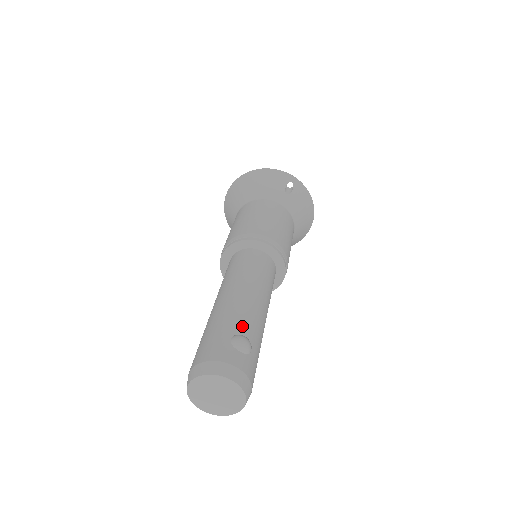
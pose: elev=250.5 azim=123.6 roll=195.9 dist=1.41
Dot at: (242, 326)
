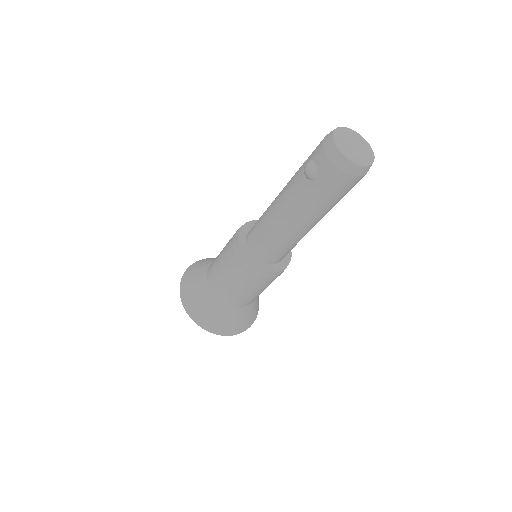
Dot at: occluded
